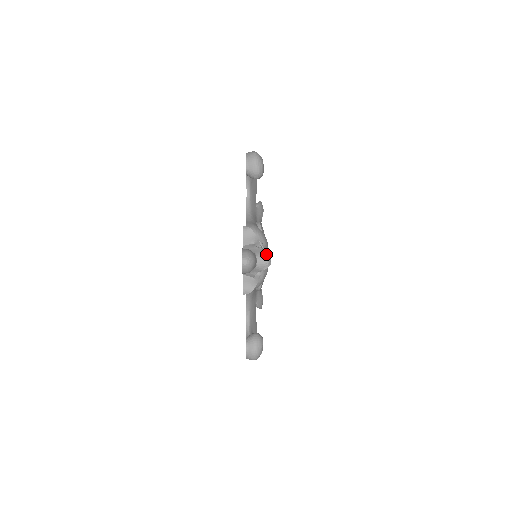
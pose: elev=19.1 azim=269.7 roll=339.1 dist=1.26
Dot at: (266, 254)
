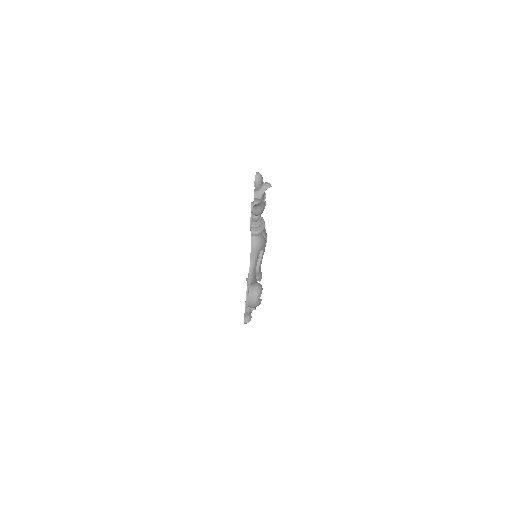
Dot at: (268, 183)
